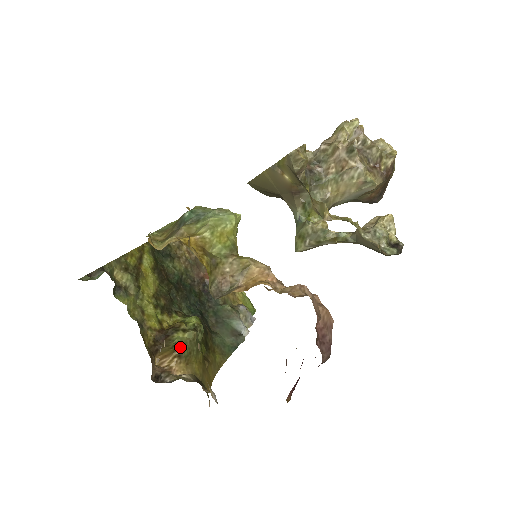
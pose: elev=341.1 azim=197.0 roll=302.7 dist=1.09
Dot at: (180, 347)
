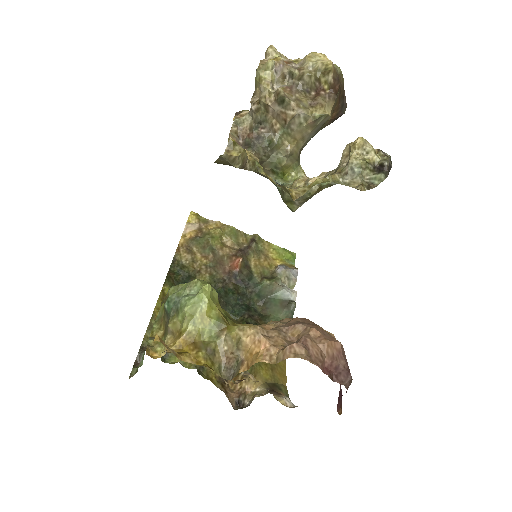
Dot at: occluded
